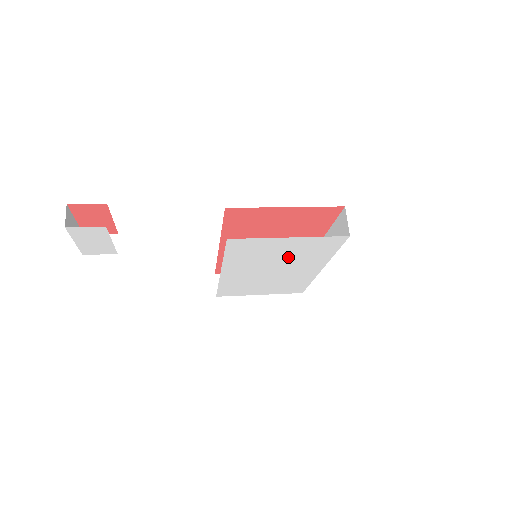
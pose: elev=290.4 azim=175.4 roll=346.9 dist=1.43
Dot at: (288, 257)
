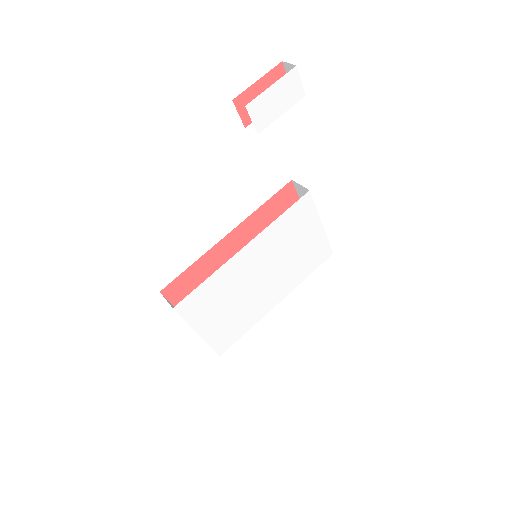
Dot at: (292, 258)
